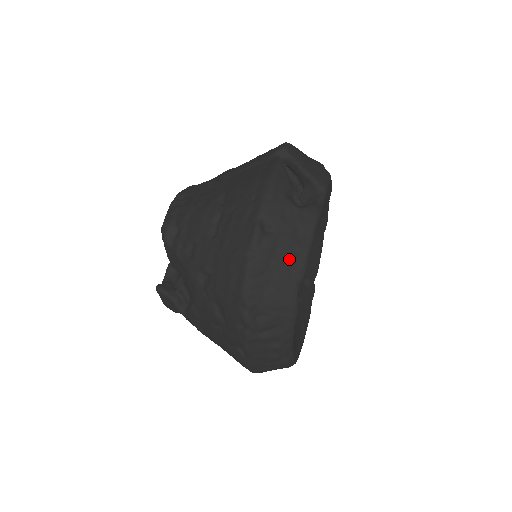
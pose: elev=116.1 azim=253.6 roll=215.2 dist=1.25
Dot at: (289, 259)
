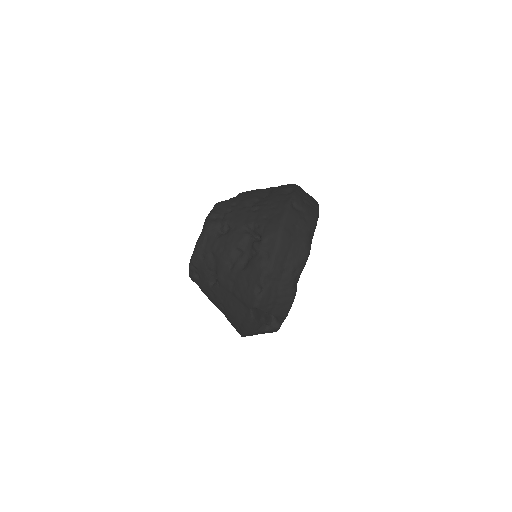
Dot at: occluded
